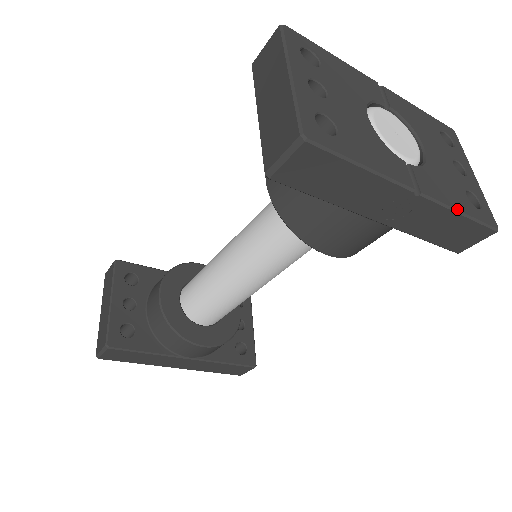
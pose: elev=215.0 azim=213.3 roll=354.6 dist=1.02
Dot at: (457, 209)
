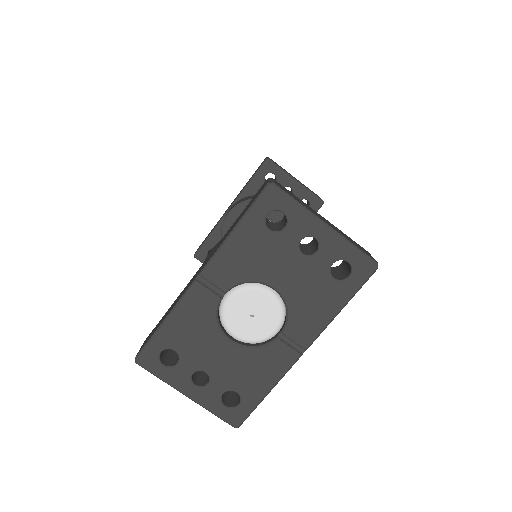
Dot at: (335, 315)
